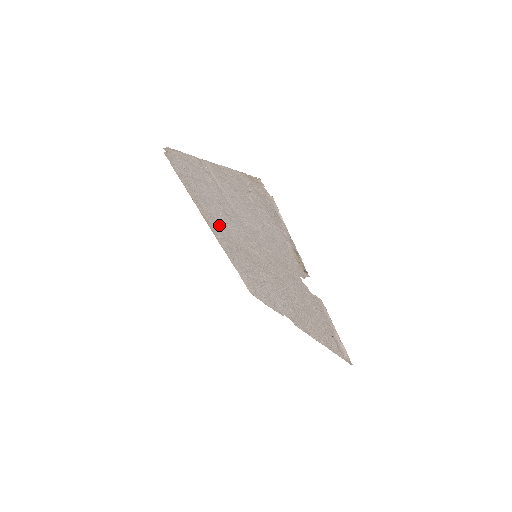
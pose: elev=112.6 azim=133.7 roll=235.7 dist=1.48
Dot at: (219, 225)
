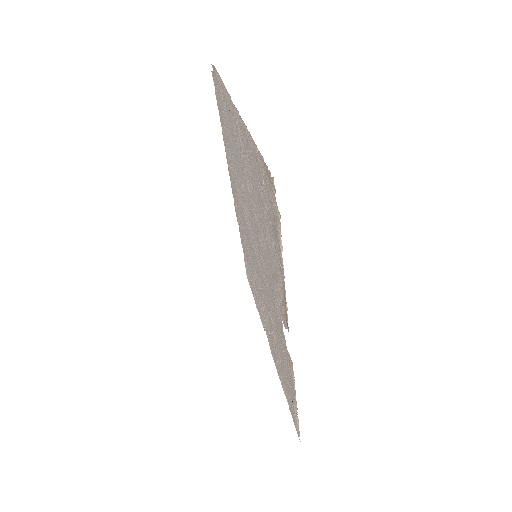
Dot at: (237, 193)
